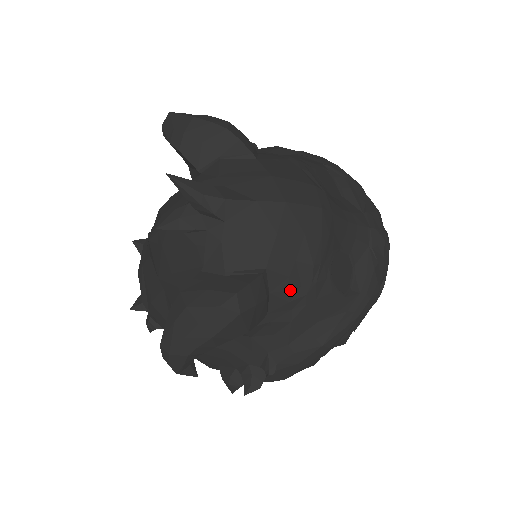
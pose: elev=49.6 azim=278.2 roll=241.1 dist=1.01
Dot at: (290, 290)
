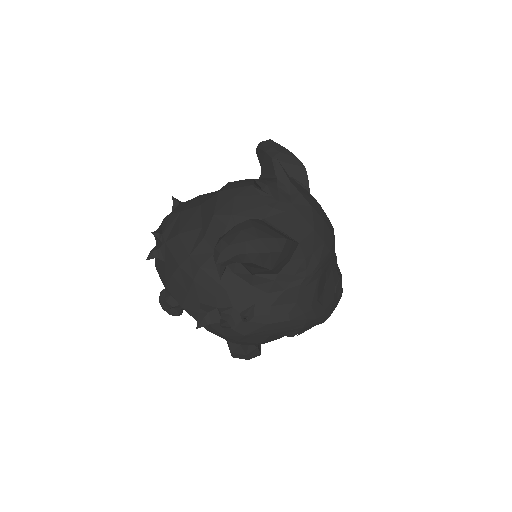
Dot at: (300, 267)
